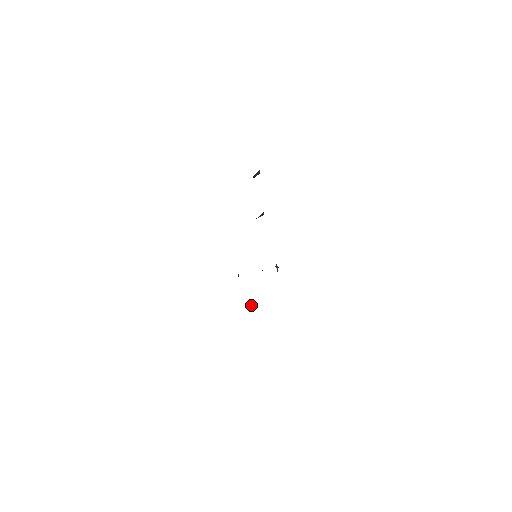
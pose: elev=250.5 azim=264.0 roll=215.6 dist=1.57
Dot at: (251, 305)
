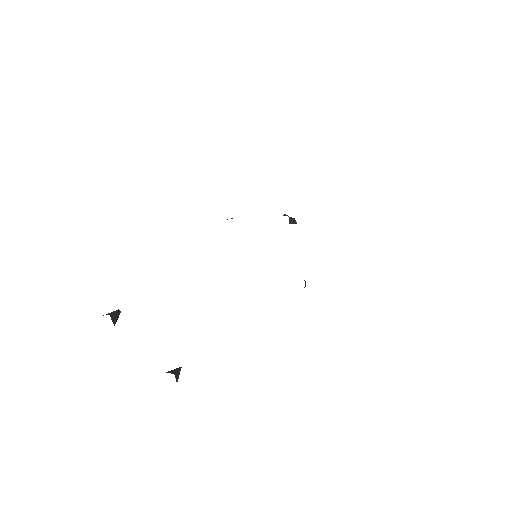
Dot at: (305, 286)
